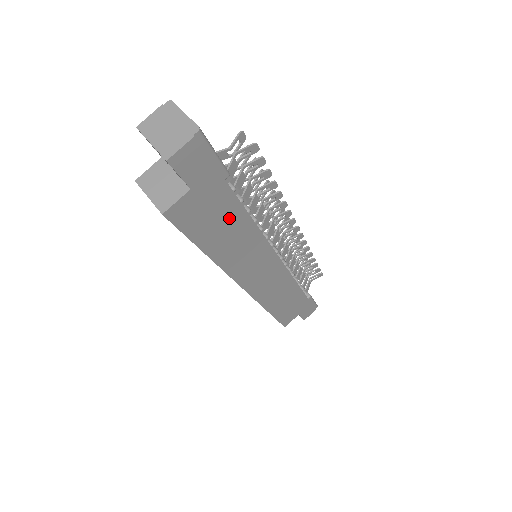
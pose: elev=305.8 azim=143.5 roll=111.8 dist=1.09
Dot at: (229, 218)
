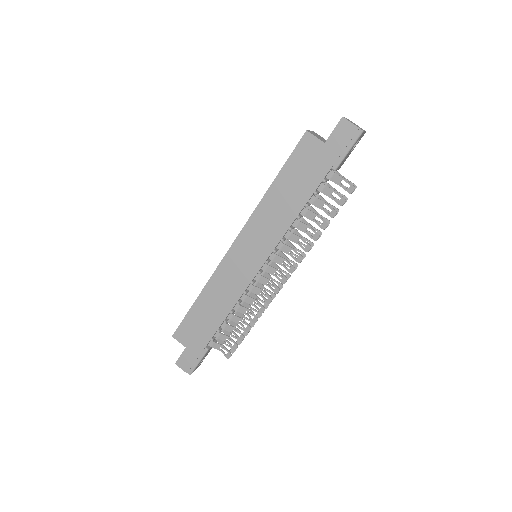
Dot at: (302, 188)
